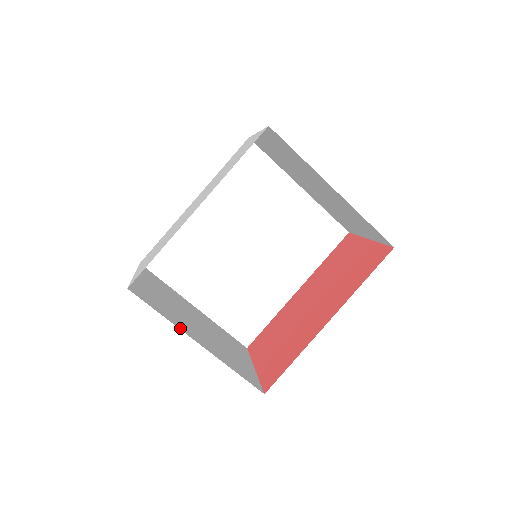
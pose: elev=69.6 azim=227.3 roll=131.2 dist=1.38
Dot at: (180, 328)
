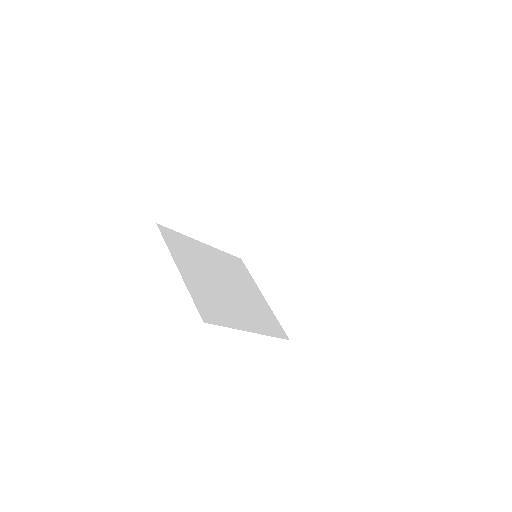
Dot at: occluded
